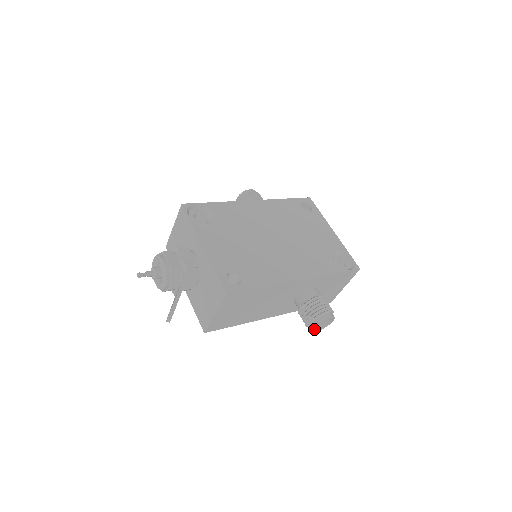
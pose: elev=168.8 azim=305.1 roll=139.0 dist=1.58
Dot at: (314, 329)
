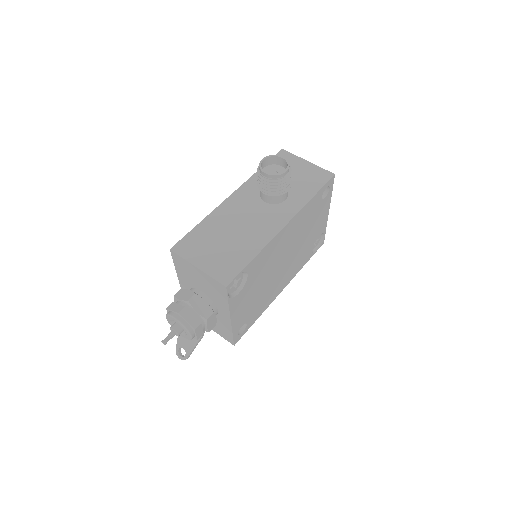
Dot at: occluded
